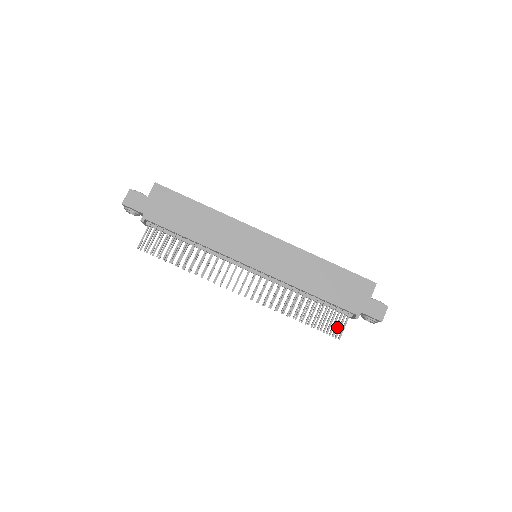
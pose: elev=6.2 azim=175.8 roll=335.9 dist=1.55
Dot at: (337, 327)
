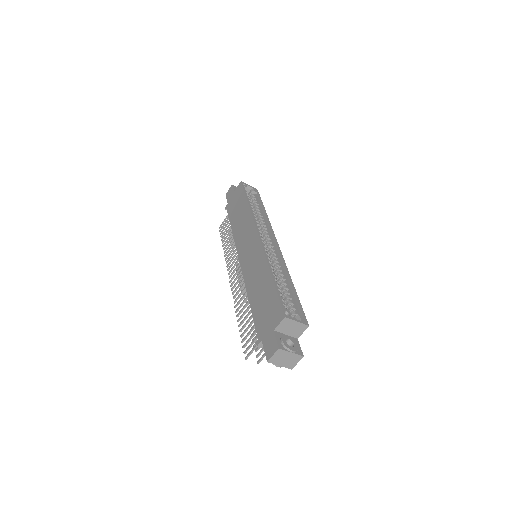
Dot at: (249, 346)
